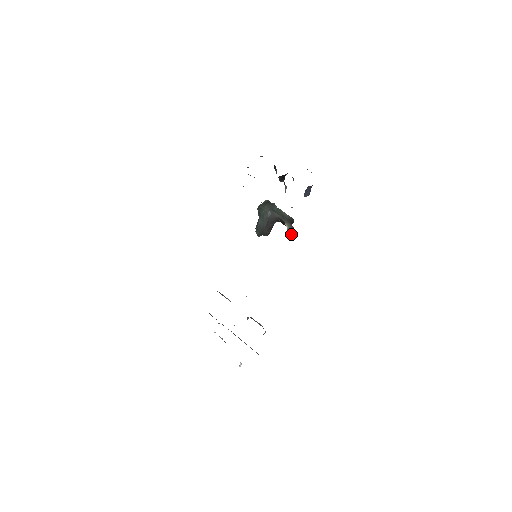
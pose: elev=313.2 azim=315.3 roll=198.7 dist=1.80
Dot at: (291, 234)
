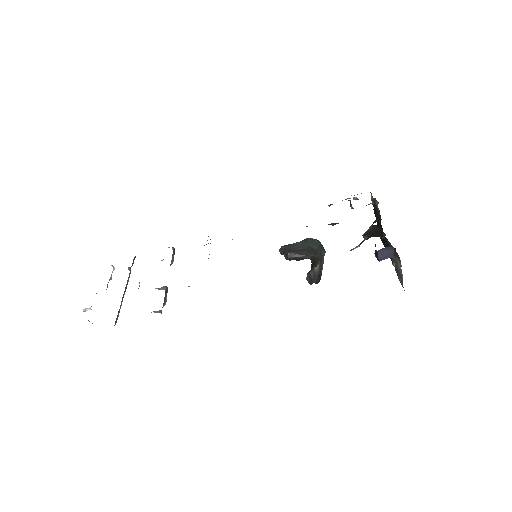
Dot at: (310, 276)
